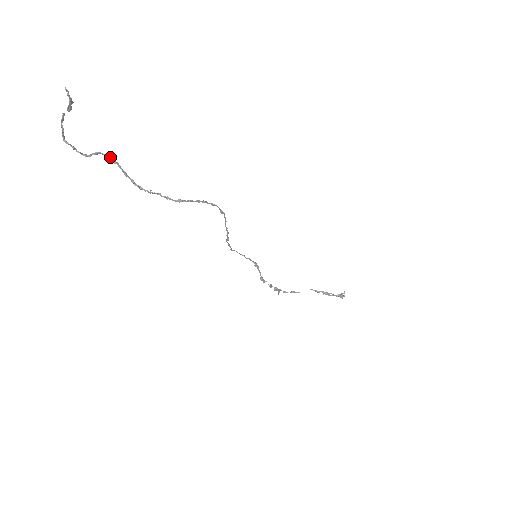
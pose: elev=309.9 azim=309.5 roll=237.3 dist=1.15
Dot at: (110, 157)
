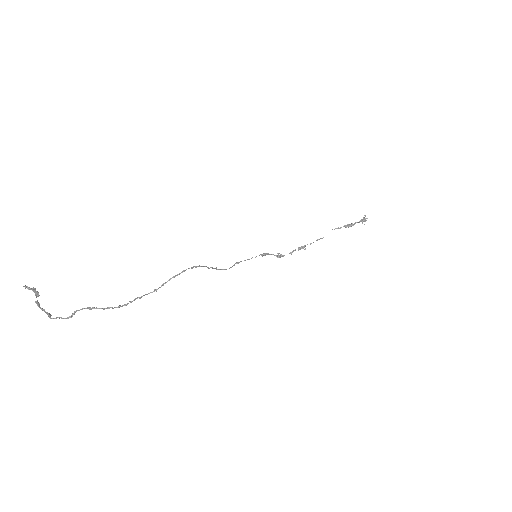
Dot at: (84, 308)
